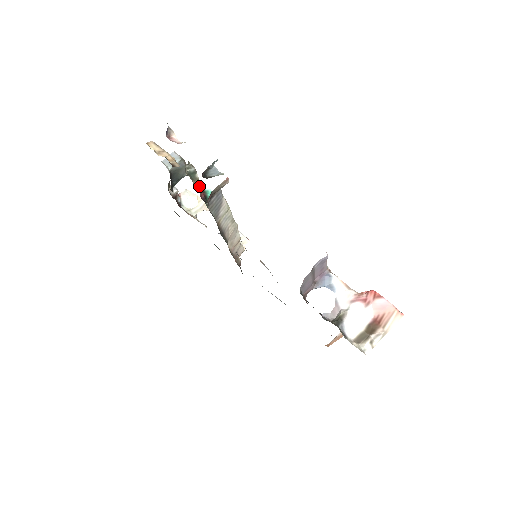
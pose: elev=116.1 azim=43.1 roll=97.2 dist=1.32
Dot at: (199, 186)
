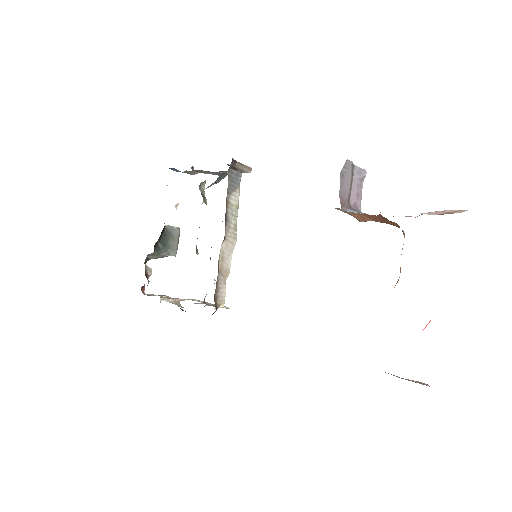
Dot at: occluded
